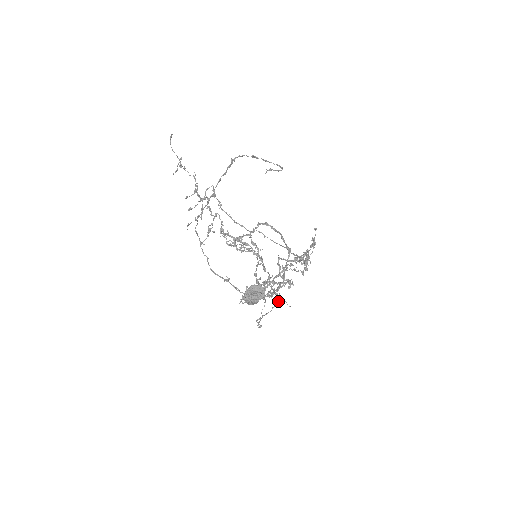
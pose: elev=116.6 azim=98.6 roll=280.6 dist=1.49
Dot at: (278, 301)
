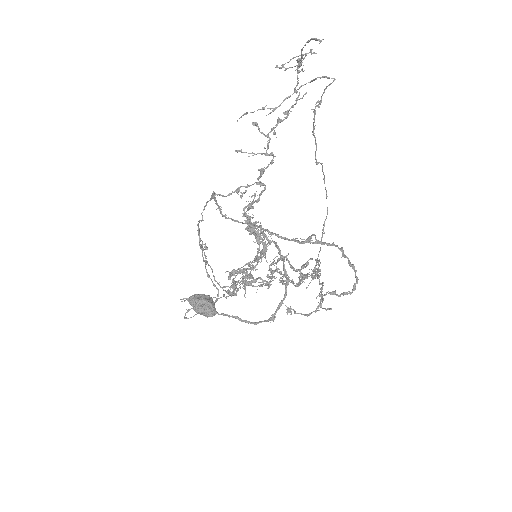
Dot at: occluded
